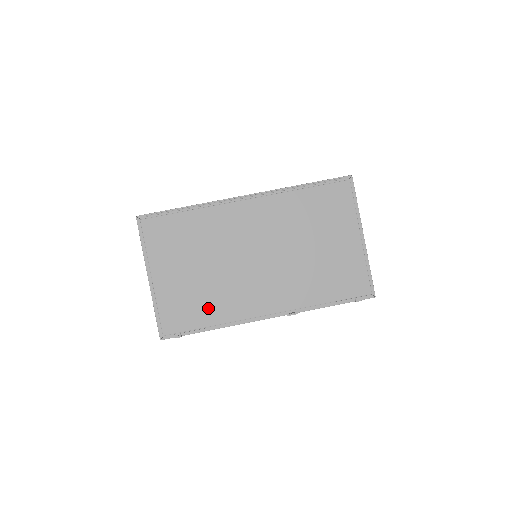
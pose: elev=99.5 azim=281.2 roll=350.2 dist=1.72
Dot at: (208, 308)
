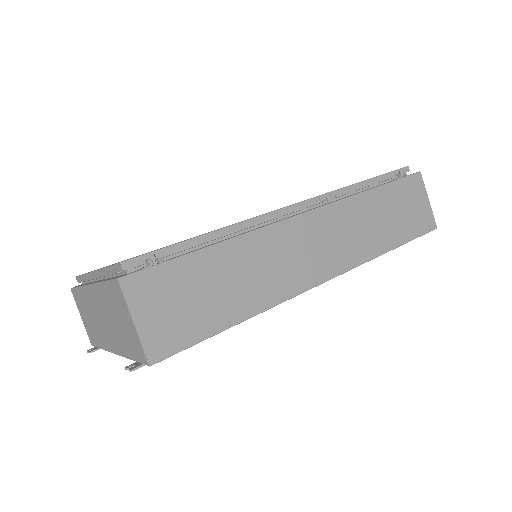
Dot at: occluded
